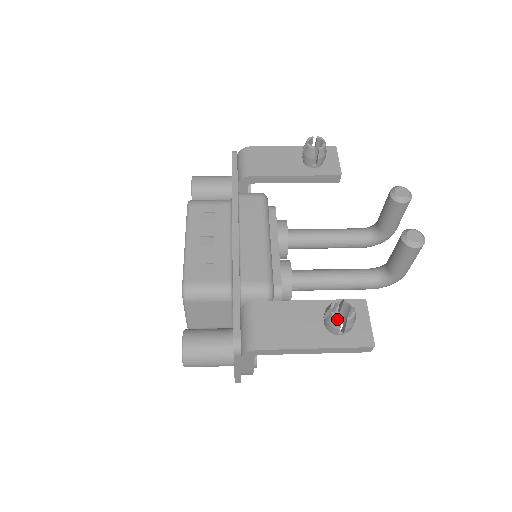
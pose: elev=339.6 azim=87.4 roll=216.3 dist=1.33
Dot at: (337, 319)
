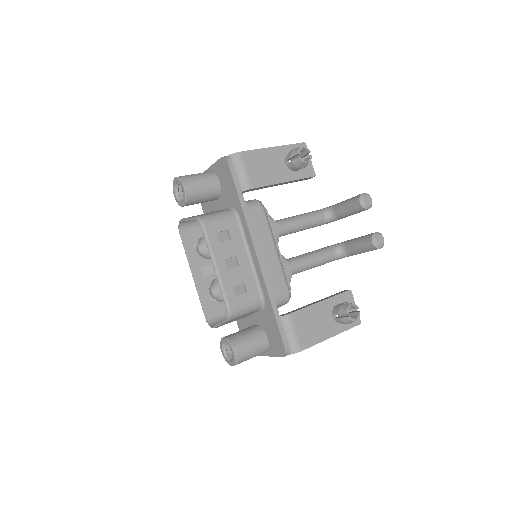
Dot at: (352, 321)
